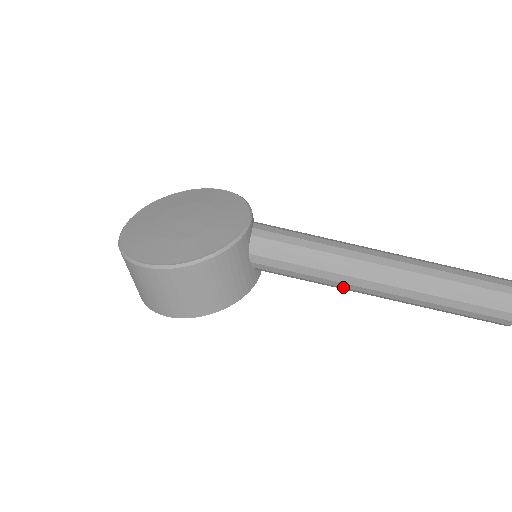
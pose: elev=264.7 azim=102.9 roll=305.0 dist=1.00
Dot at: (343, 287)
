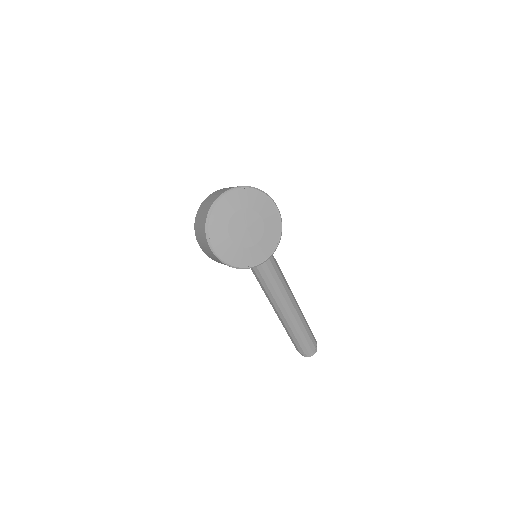
Dot at: occluded
